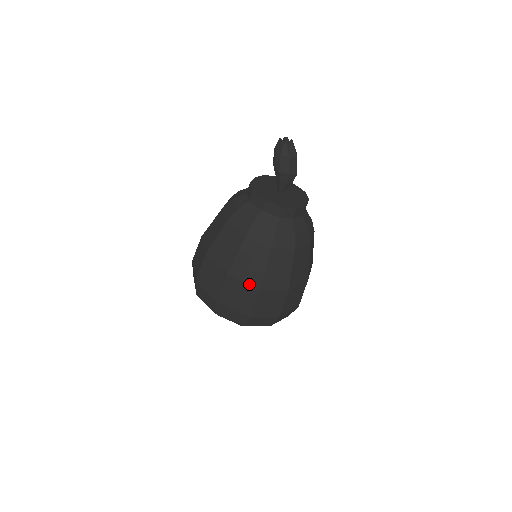
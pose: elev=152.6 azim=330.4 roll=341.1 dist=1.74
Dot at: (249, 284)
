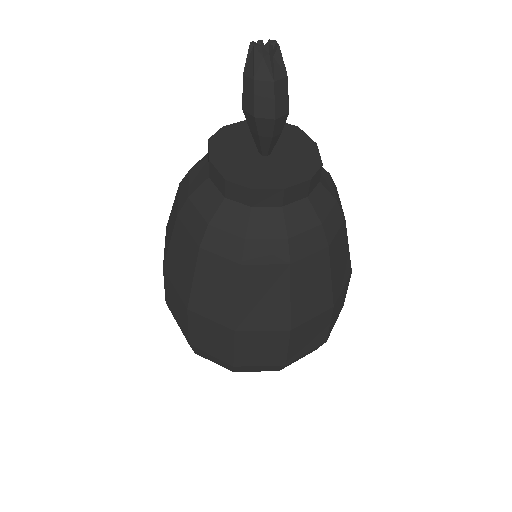
Dot at: (179, 294)
